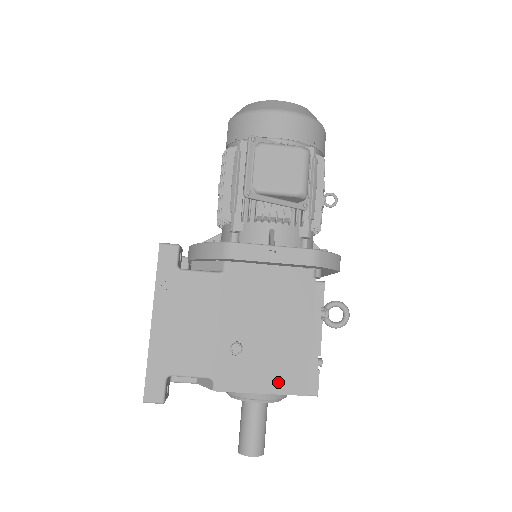
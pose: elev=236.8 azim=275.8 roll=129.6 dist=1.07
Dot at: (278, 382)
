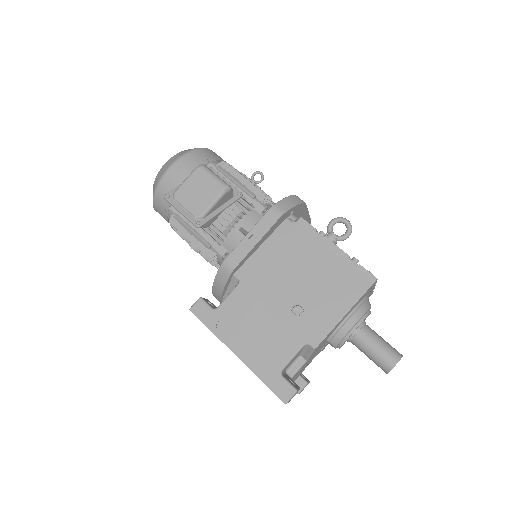
Dot at: (345, 299)
